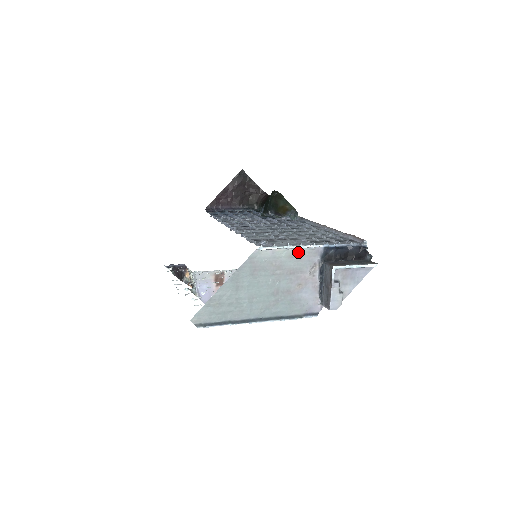
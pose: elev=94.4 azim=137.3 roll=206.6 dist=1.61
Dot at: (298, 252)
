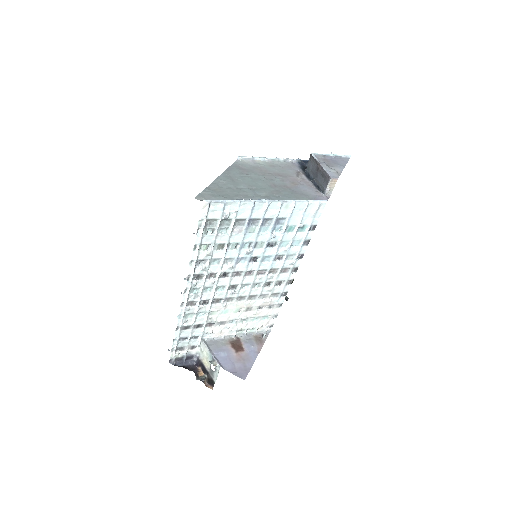
Dot at: (277, 164)
